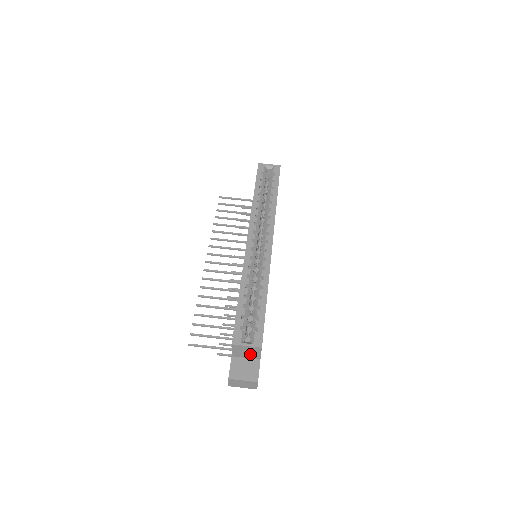
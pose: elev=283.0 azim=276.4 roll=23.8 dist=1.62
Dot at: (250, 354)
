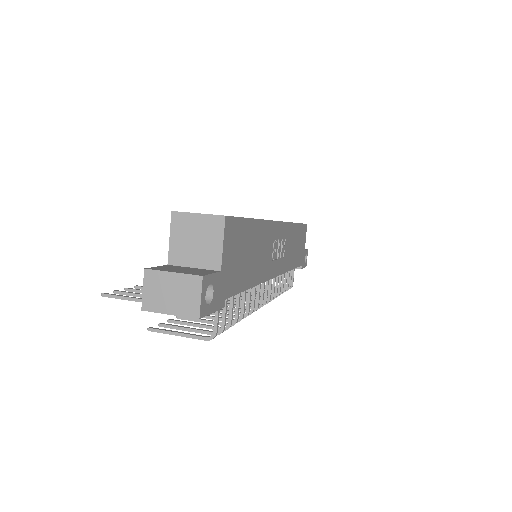
Dot at: (202, 249)
